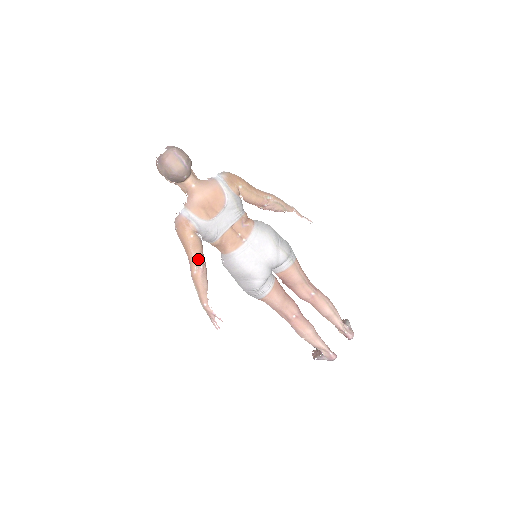
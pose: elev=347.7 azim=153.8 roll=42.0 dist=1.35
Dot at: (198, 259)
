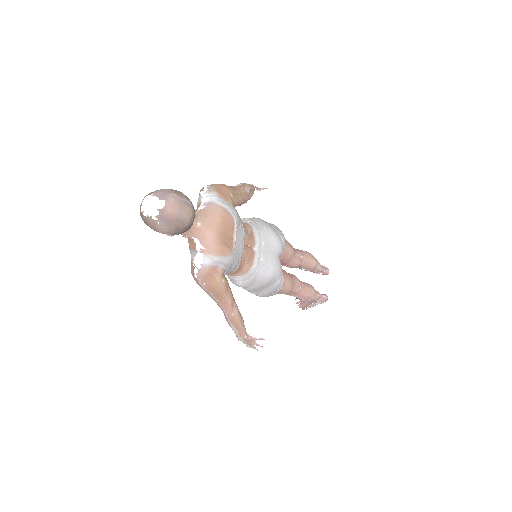
Dot at: (231, 299)
